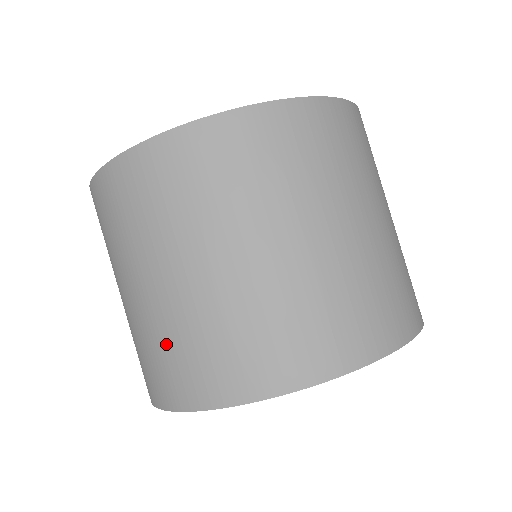
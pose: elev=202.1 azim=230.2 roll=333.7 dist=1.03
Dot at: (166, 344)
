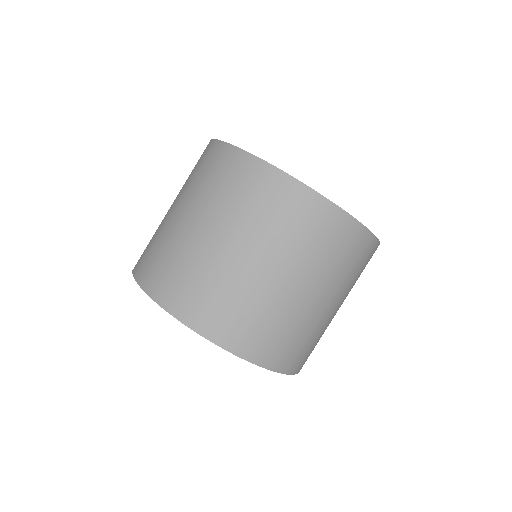
Dot at: occluded
